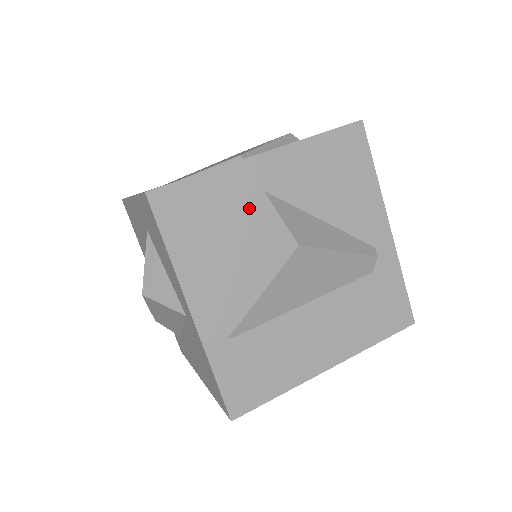
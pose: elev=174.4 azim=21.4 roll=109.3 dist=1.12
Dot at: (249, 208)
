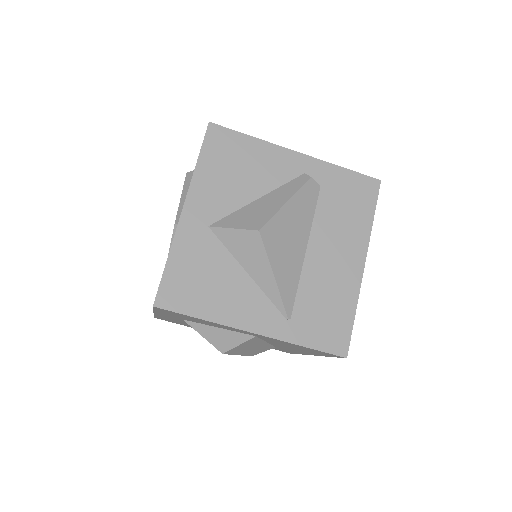
Dot at: (212, 245)
